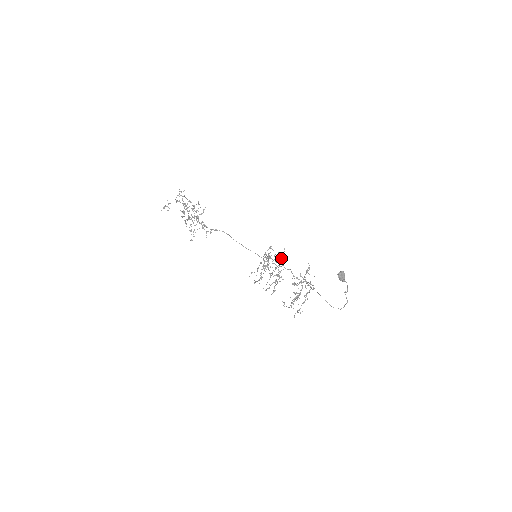
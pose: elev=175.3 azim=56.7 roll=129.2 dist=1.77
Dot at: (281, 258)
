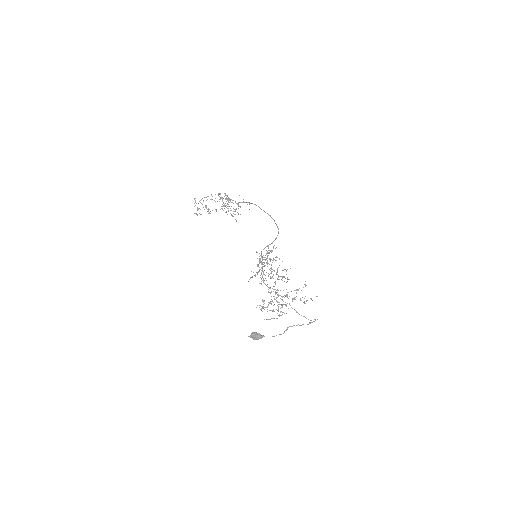
Dot at: occluded
